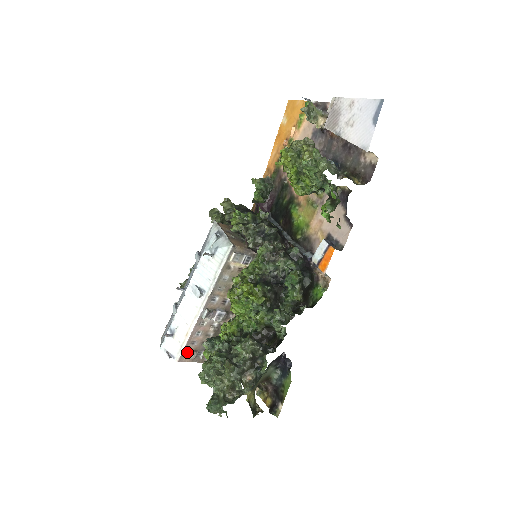
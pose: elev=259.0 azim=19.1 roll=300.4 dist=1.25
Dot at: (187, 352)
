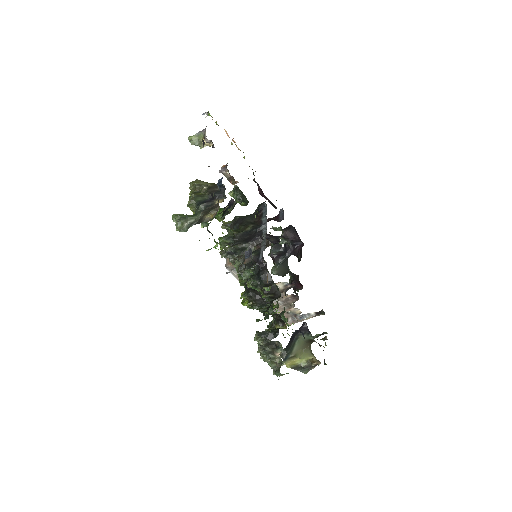
Dot at: occluded
